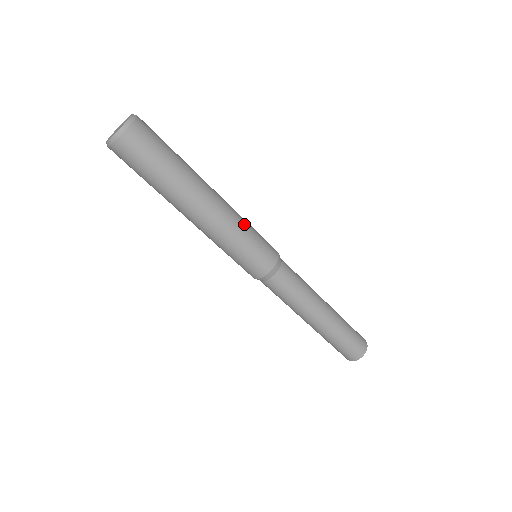
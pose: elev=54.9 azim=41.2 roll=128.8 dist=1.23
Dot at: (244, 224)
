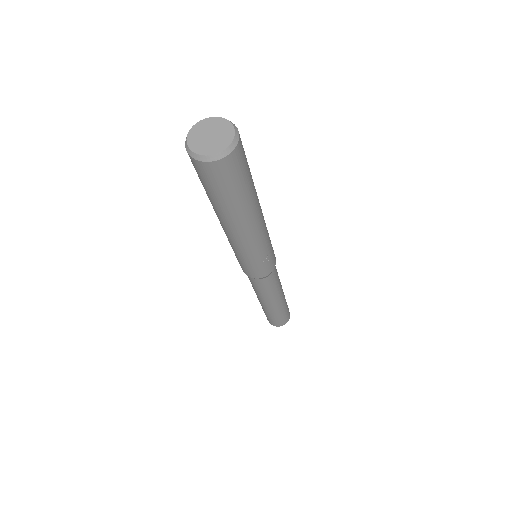
Dot at: (267, 243)
